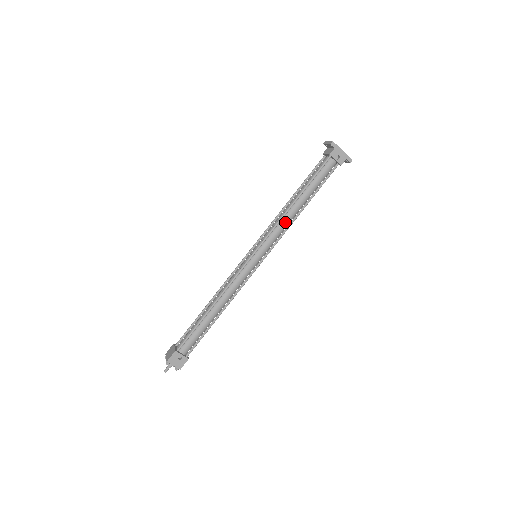
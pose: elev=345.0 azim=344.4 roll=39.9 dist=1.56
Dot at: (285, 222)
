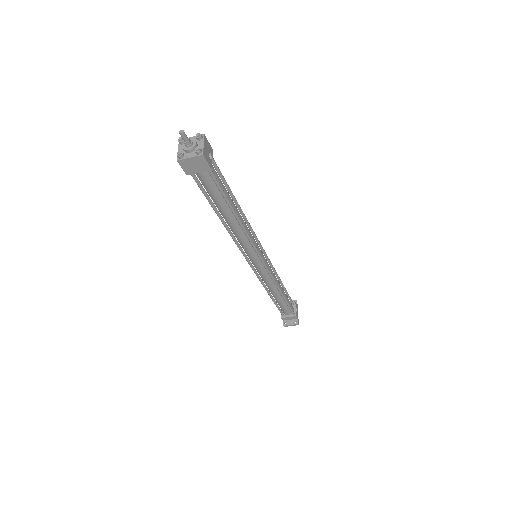
Dot at: (275, 277)
